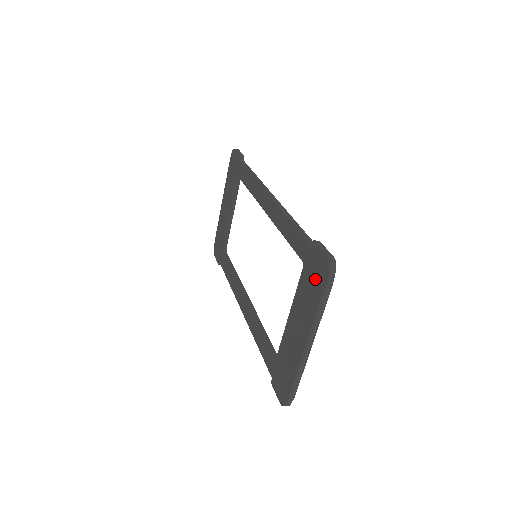
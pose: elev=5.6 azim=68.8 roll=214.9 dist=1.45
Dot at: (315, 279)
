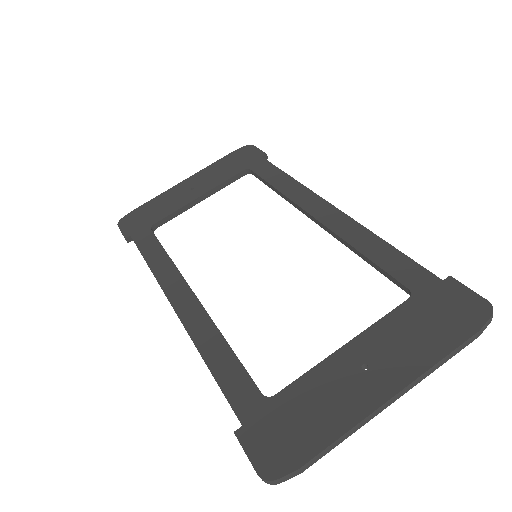
Dot at: (446, 317)
